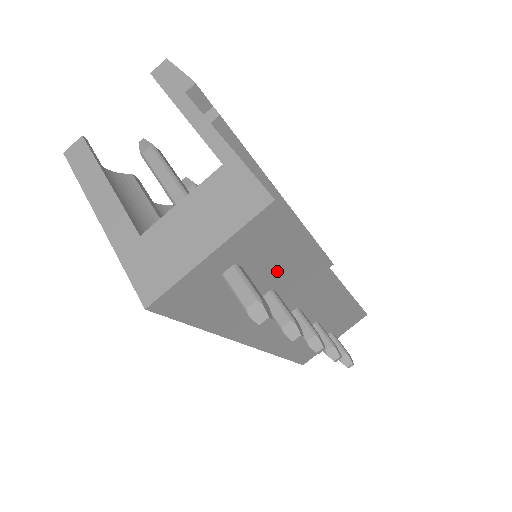
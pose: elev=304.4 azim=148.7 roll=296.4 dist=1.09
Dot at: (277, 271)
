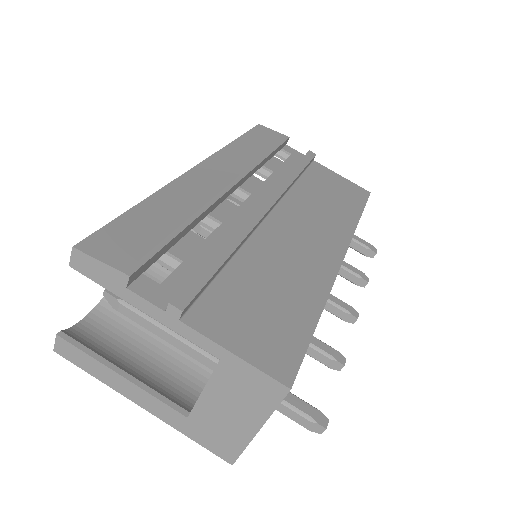
Dot at: occluded
